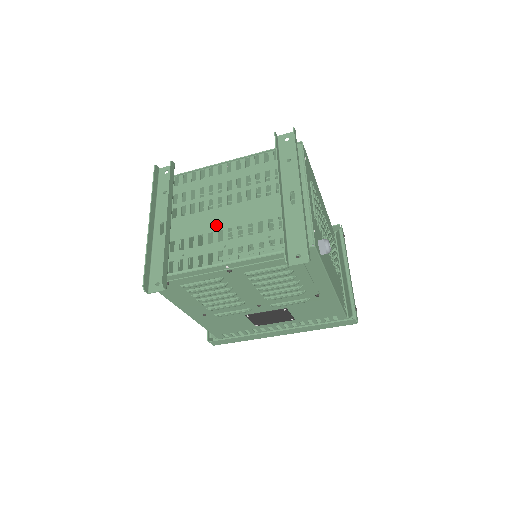
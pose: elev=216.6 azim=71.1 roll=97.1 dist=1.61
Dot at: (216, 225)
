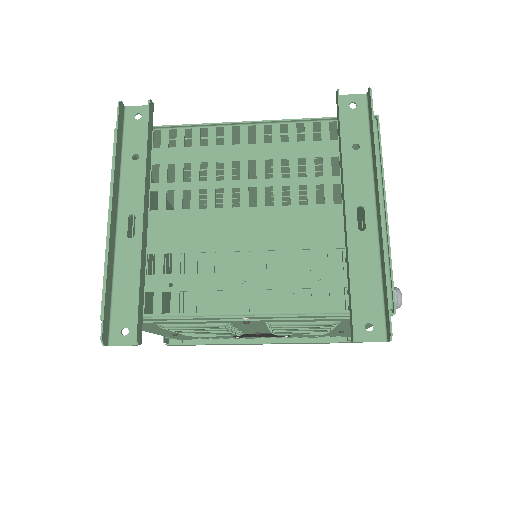
Dot at: (229, 240)
